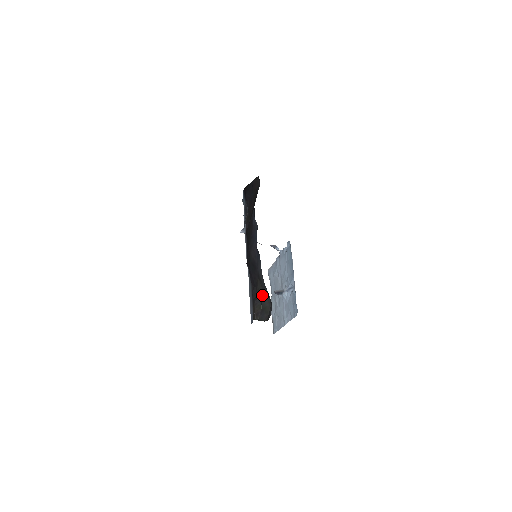
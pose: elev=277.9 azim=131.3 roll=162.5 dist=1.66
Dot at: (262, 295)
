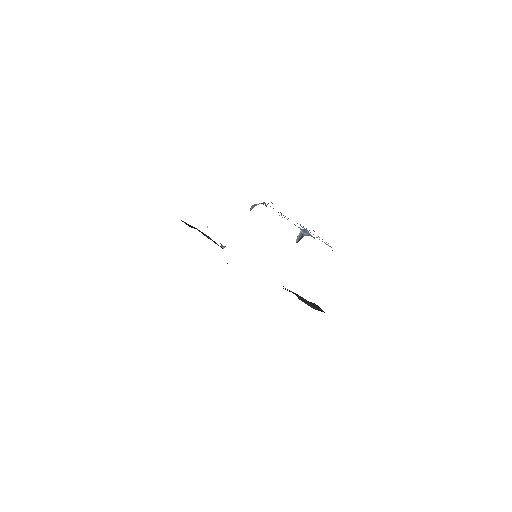
Dot at: occluded
